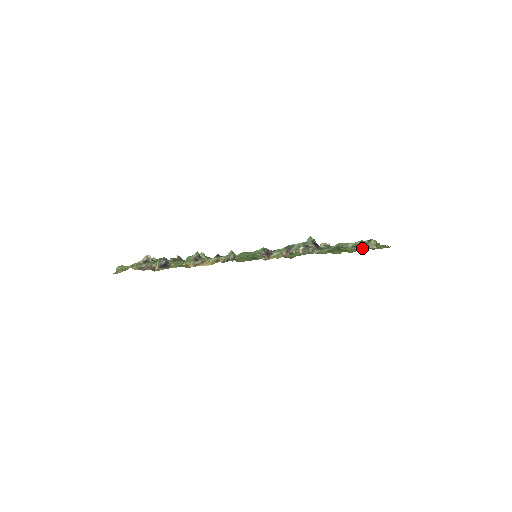
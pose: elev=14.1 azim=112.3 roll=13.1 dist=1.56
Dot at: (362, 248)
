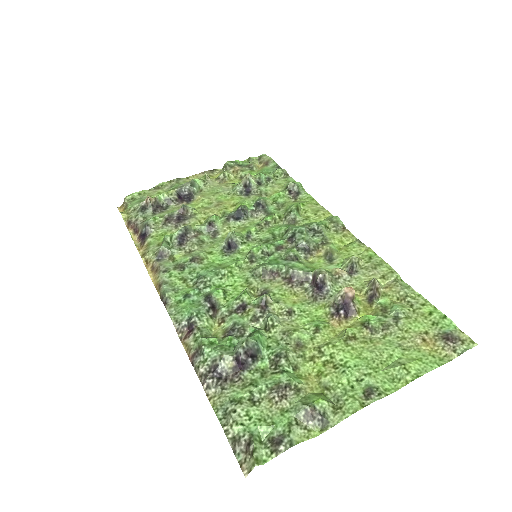
Dot at: (238, 454)
